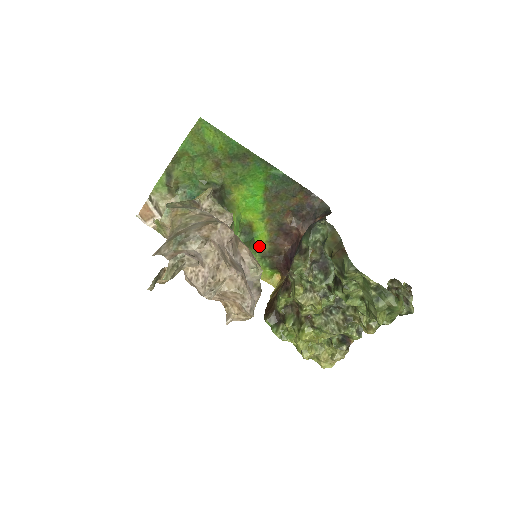
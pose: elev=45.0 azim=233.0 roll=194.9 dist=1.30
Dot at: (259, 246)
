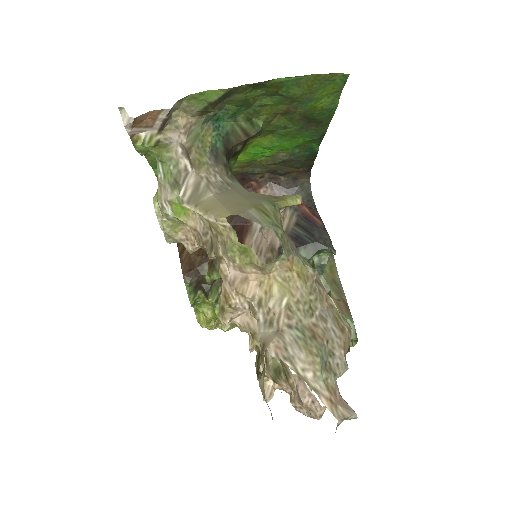
Dot at: occluded
